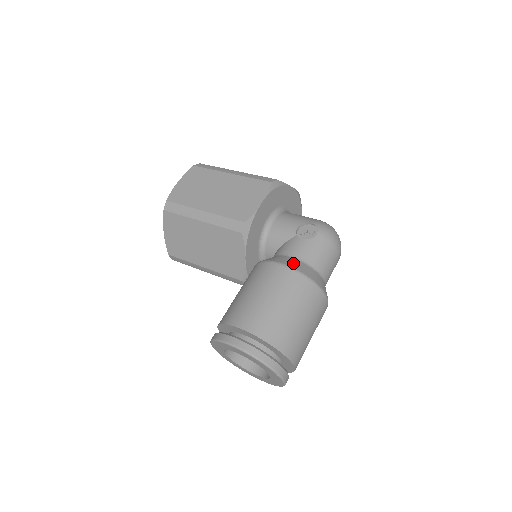
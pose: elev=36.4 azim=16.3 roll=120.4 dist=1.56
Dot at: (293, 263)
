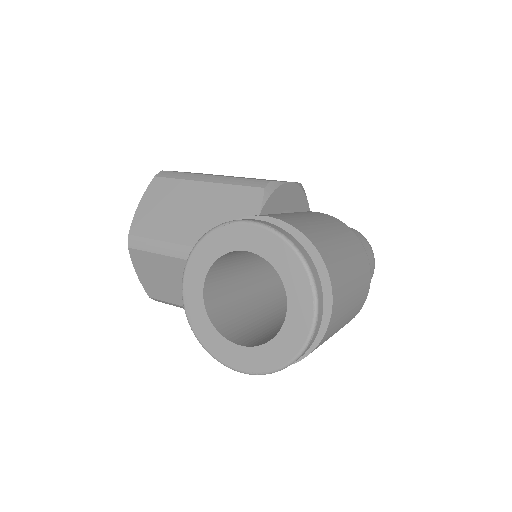
Dot at: occluded
